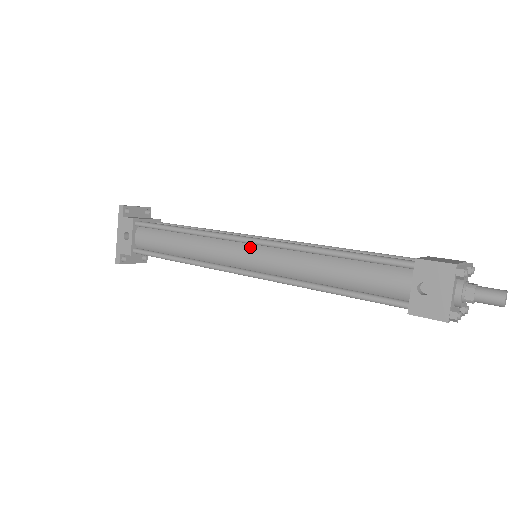
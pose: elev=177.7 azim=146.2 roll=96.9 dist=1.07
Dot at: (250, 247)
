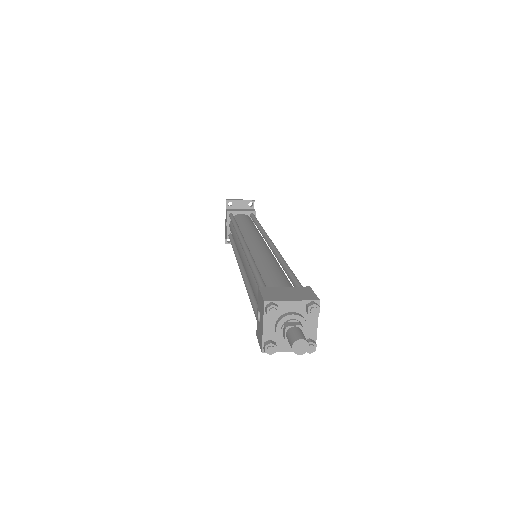
Dot at: occluded
